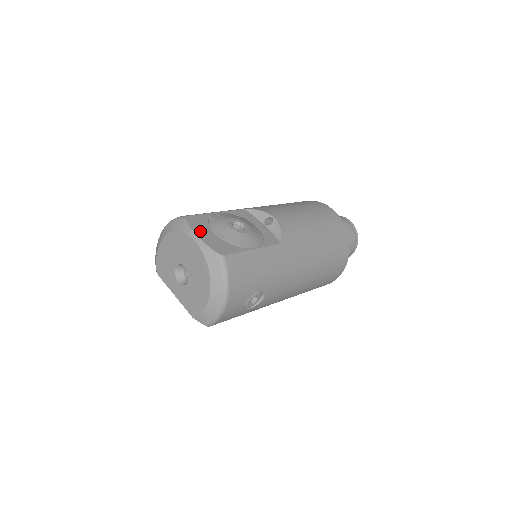
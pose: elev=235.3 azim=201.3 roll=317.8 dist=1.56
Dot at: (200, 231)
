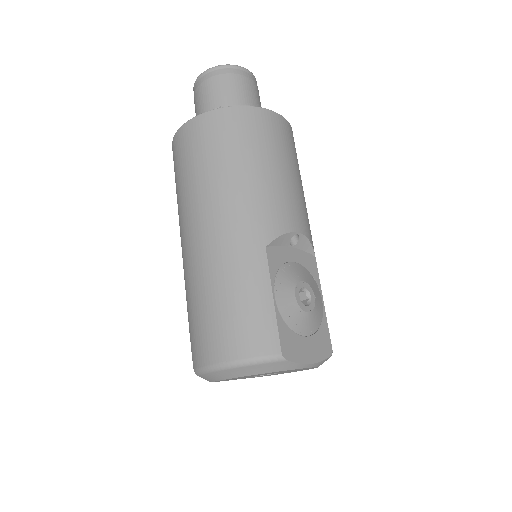
Dot at: (304, 354)
